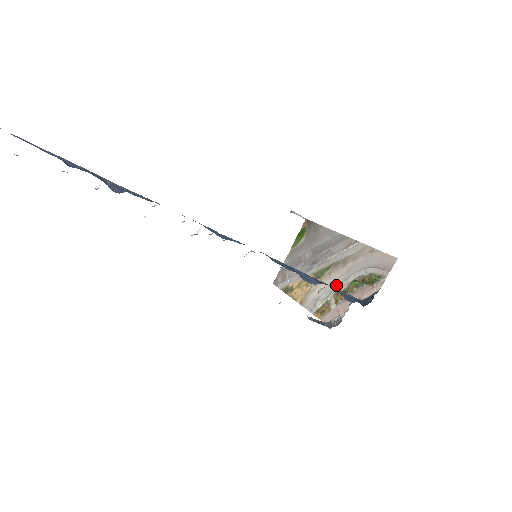
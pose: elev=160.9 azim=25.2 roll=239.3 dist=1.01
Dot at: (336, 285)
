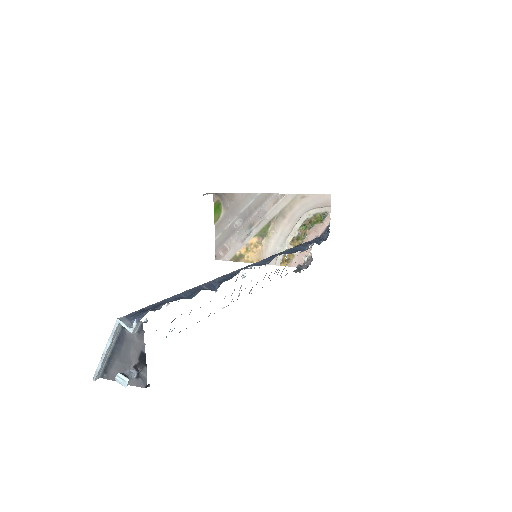
Dot at: (286, 235)
